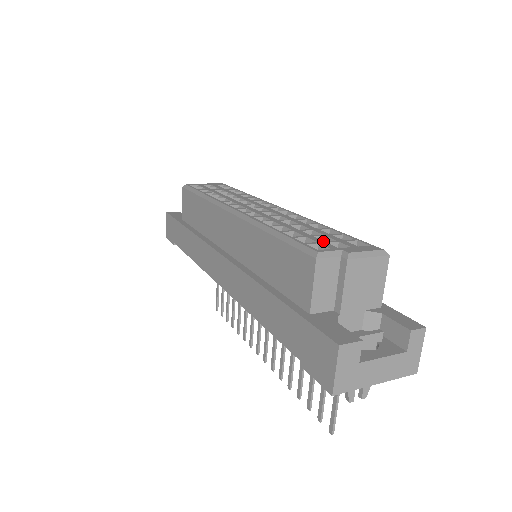
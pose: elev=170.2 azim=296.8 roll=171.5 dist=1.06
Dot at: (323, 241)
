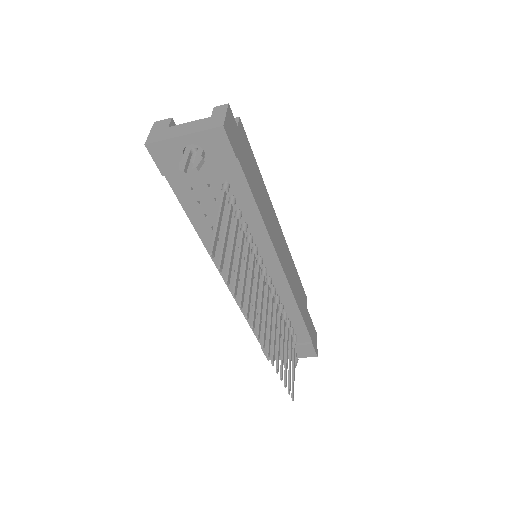
Dot at: occluded
